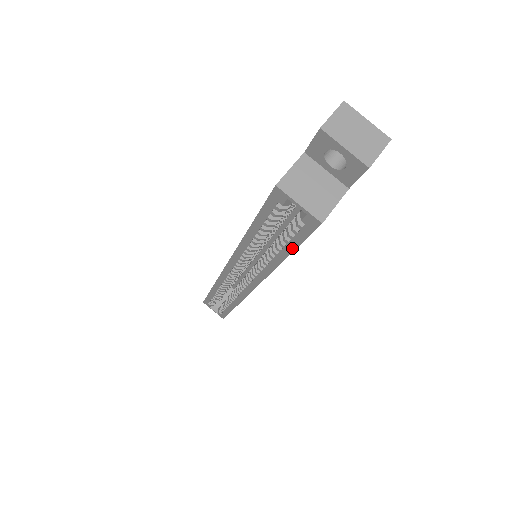
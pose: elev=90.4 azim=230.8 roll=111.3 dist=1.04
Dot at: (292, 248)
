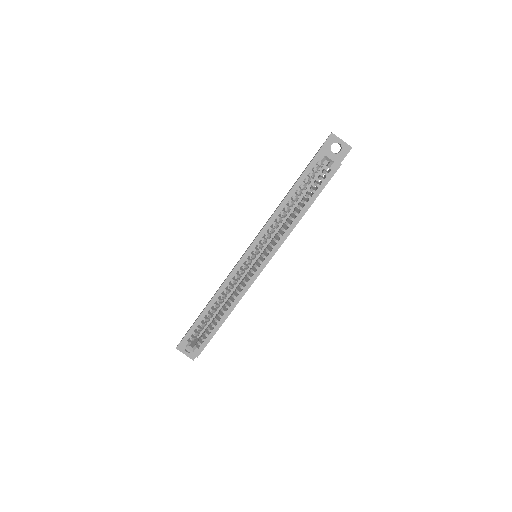
Dot at: (317, 195)
